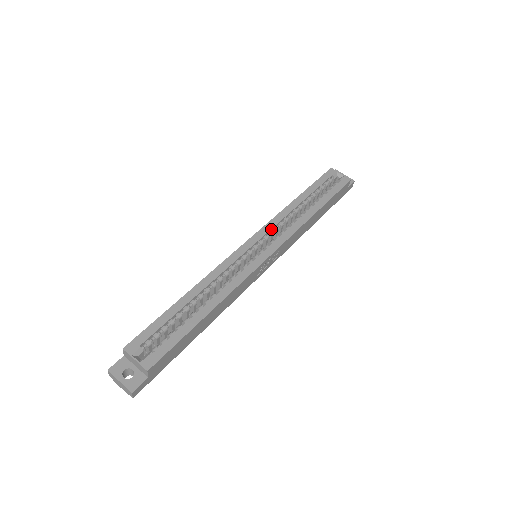
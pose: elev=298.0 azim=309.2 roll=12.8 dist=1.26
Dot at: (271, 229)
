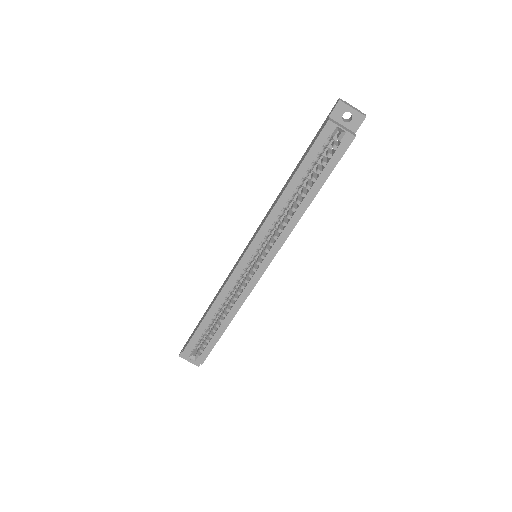
Dot at: (263, 237)
